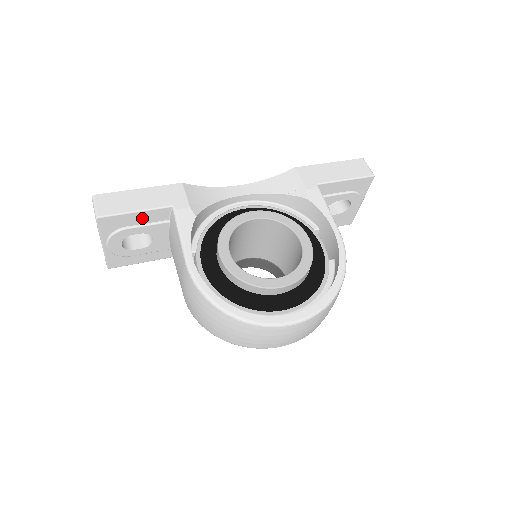
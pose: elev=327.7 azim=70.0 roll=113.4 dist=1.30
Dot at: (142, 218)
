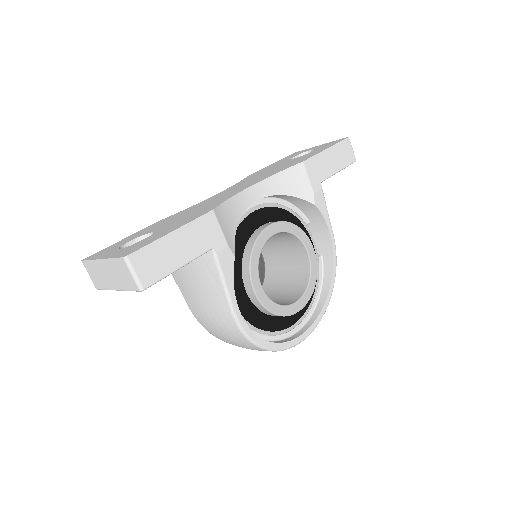
Dot at: occluded
